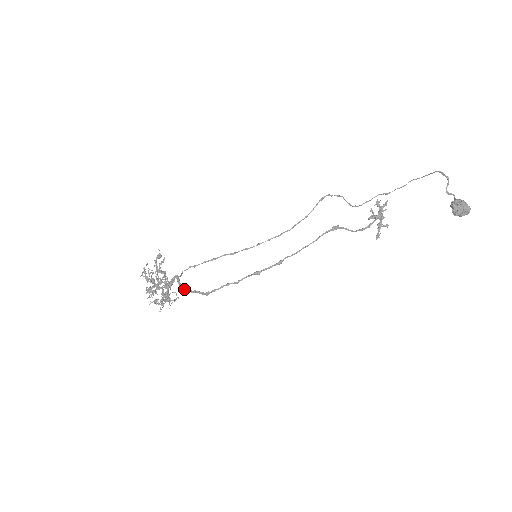
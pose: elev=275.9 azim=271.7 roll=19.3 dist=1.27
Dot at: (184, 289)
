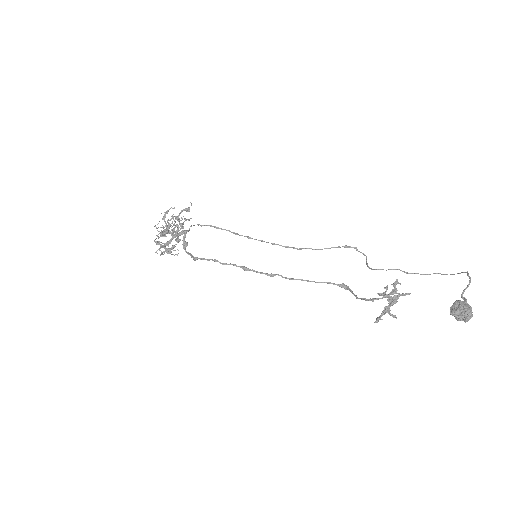
Dot at: (184, 245)
